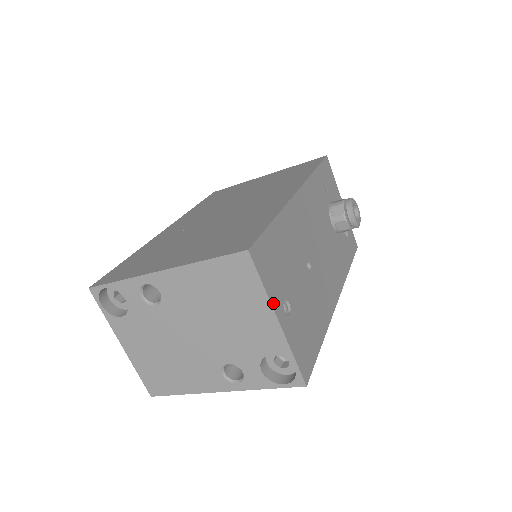
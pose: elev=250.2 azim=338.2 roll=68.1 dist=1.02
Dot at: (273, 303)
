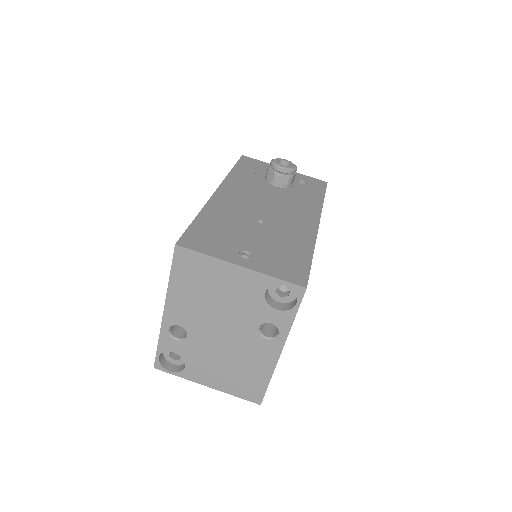
Dot at: (225, 259)
